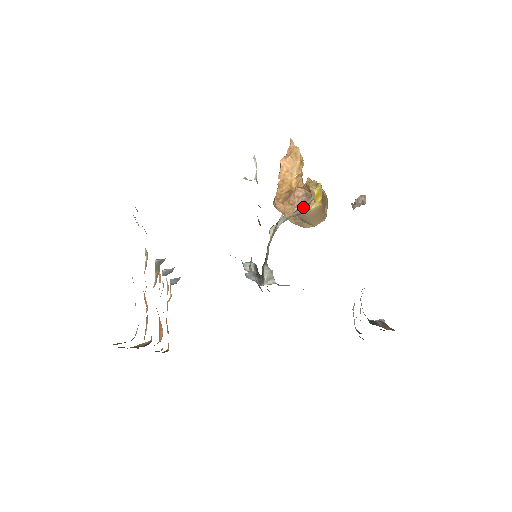
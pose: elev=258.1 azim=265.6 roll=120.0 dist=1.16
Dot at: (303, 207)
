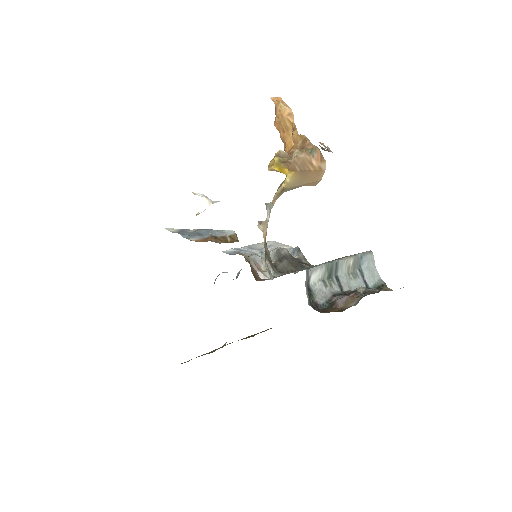
Dot at: (281, 184)
